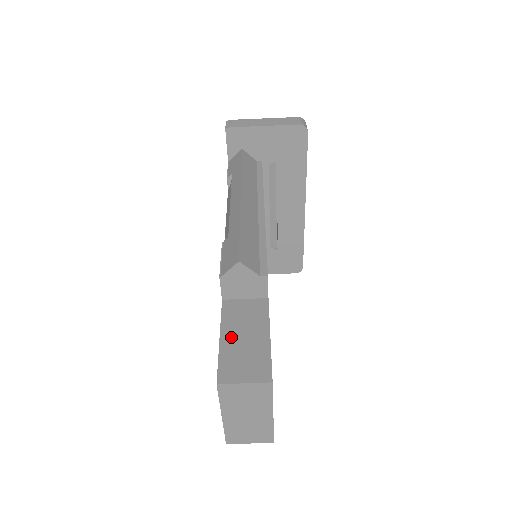
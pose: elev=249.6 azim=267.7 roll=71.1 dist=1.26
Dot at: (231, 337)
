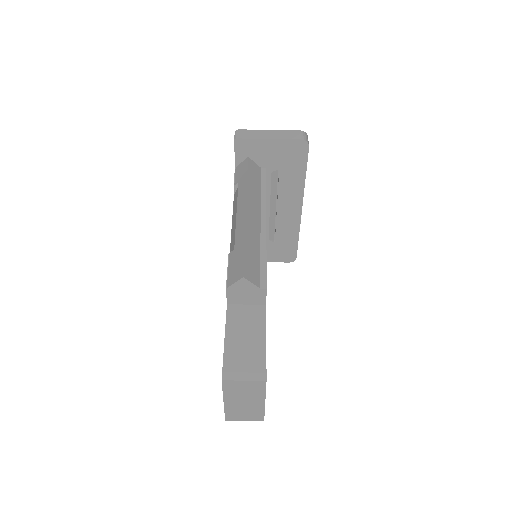
Dot at: (234, 339)
